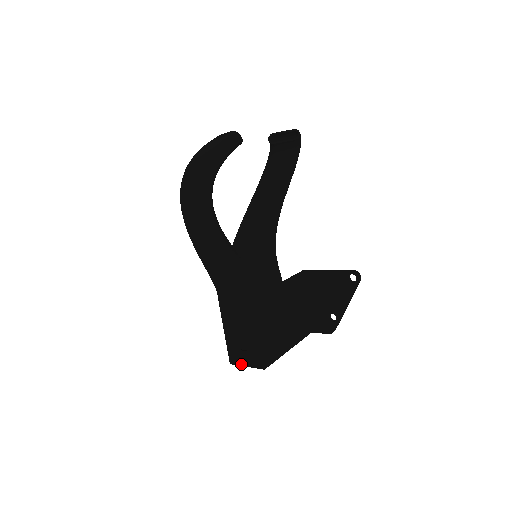
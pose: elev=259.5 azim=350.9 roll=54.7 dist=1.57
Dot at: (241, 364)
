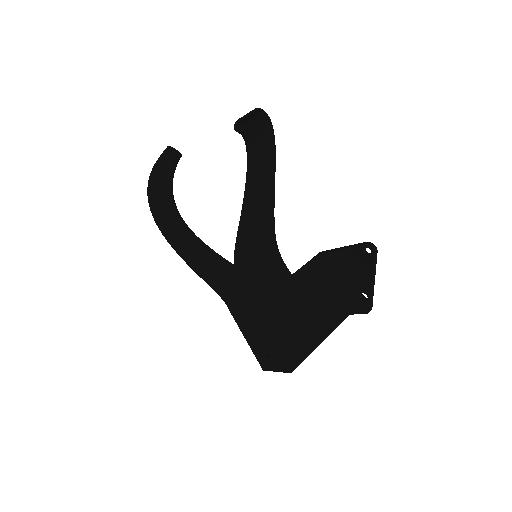
Dot at: (271, 370)
